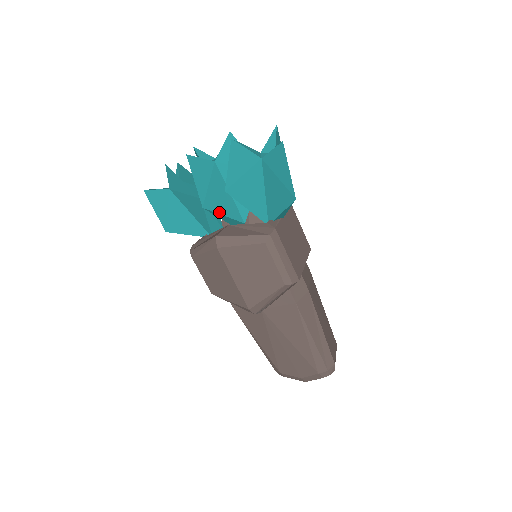
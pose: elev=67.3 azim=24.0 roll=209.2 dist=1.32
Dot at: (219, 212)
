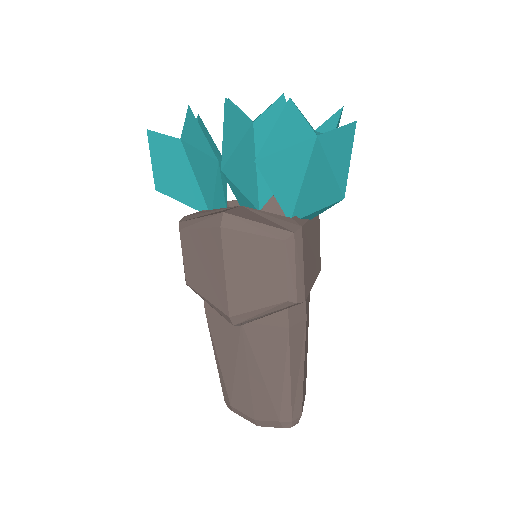
Dot at: (237, 185)
